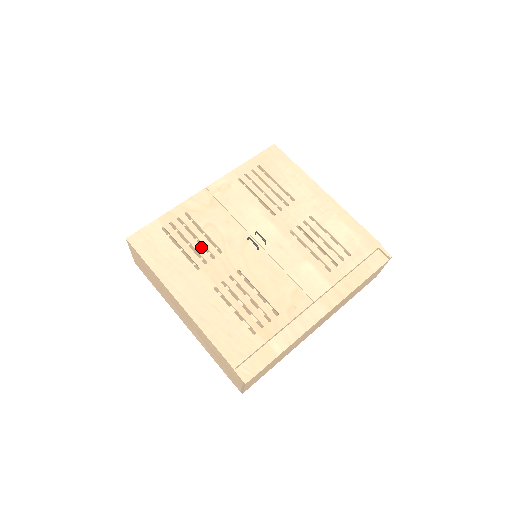
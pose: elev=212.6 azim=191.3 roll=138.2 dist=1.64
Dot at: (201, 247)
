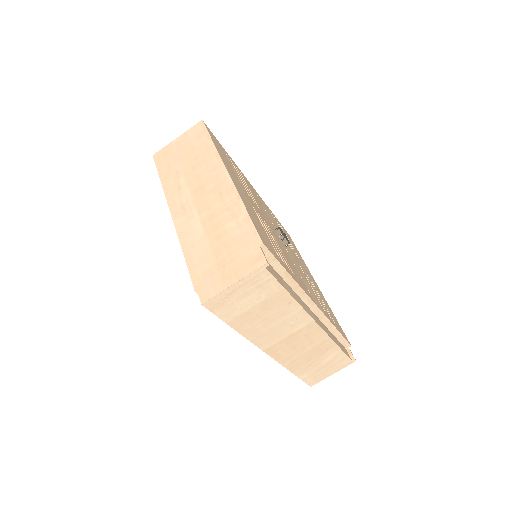
Dot at: (247, 189)
